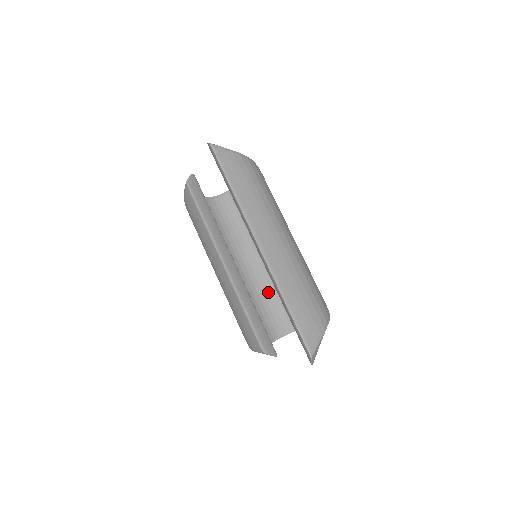
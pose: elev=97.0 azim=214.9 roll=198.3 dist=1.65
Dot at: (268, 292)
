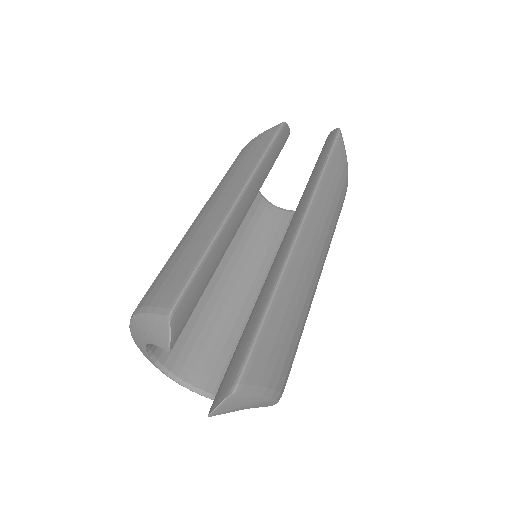
Dot at: (210, 313)
